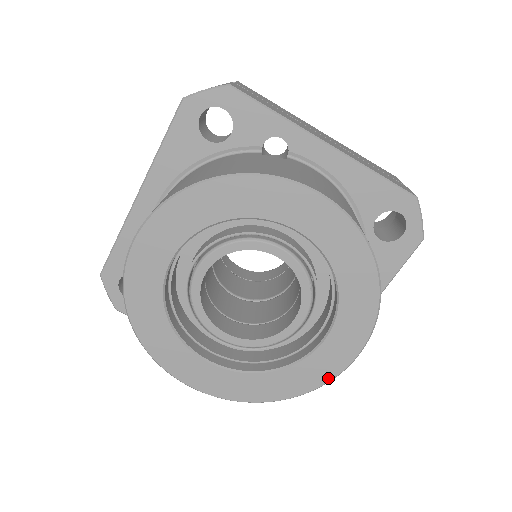
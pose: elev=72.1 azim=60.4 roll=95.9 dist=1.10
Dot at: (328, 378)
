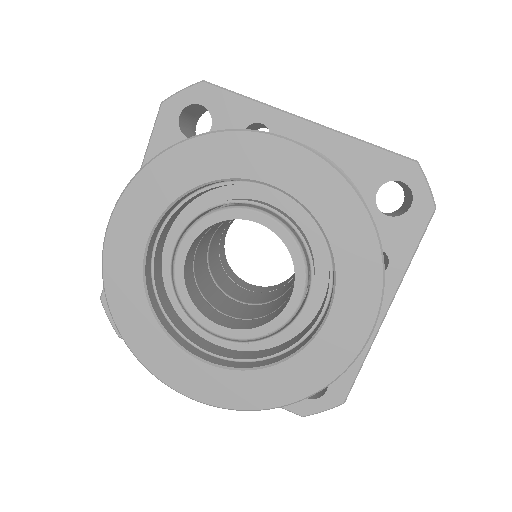
Dot at: (342, 366)
